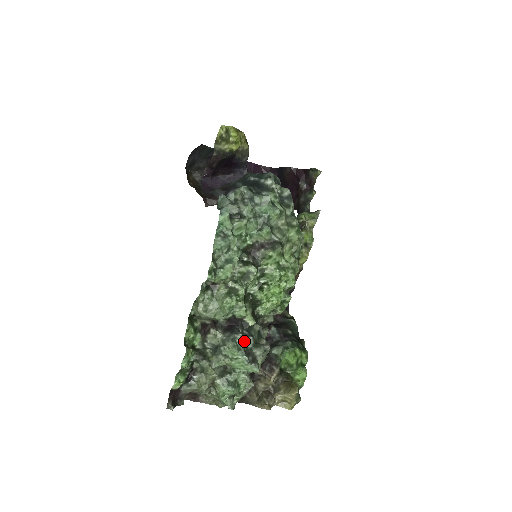
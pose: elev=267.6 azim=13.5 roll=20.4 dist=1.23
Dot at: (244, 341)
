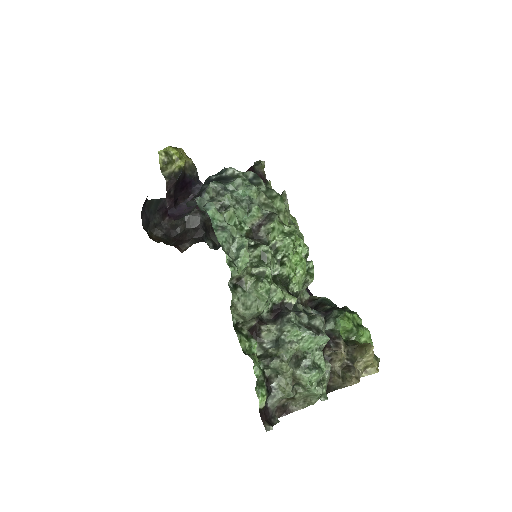
Dot at: (298, 319)
